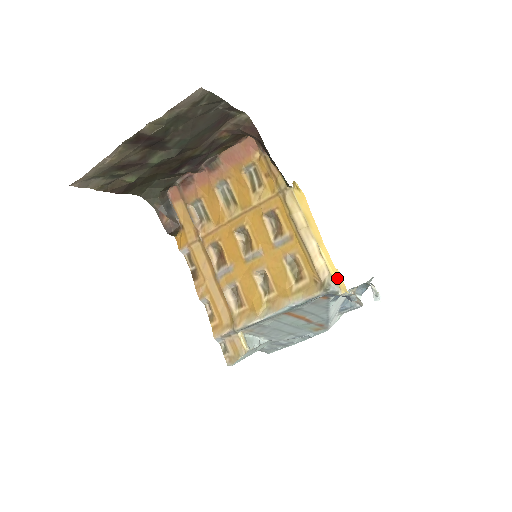
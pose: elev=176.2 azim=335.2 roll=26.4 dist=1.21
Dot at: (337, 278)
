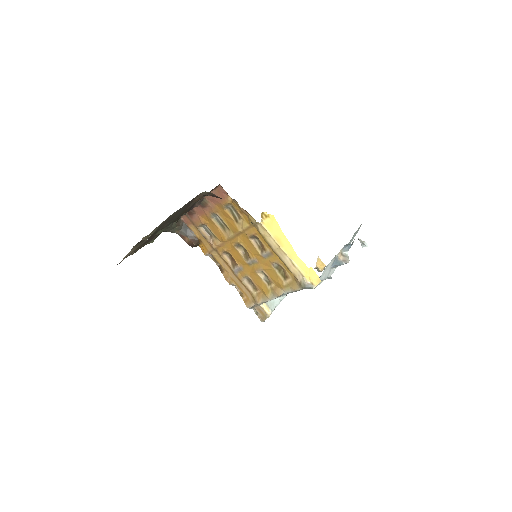
Dot at: (310, 276)
